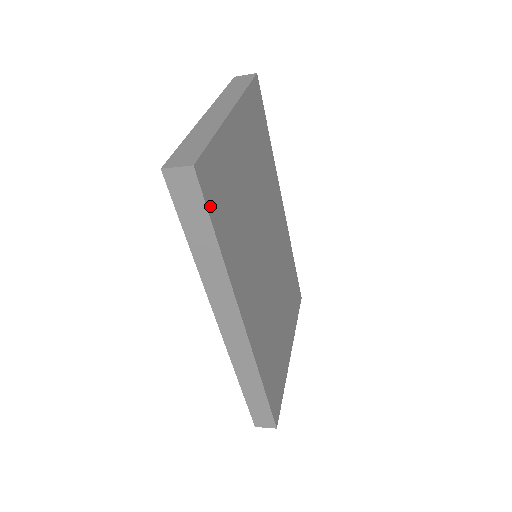
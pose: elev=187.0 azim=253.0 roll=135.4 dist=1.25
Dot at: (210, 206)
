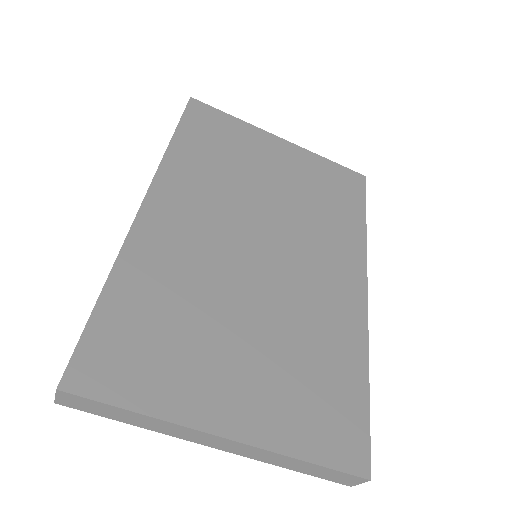
Dot at: (188, 119)
